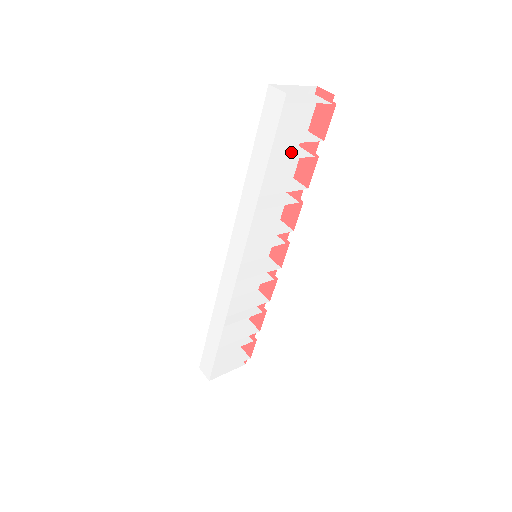
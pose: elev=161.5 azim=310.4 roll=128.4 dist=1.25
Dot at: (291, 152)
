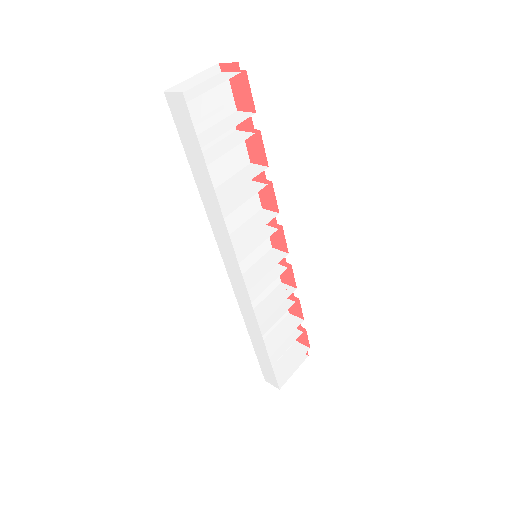
Dot at: (229, 142)
